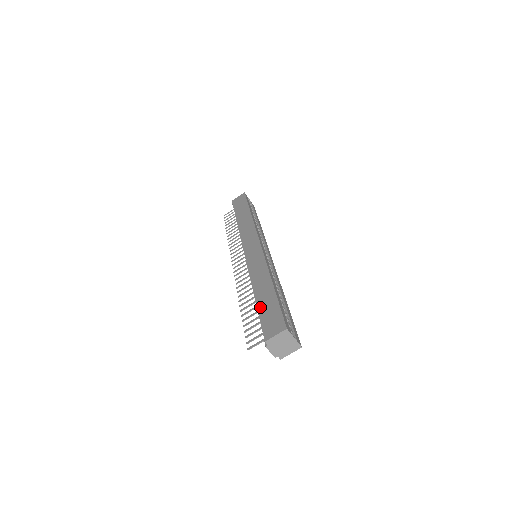
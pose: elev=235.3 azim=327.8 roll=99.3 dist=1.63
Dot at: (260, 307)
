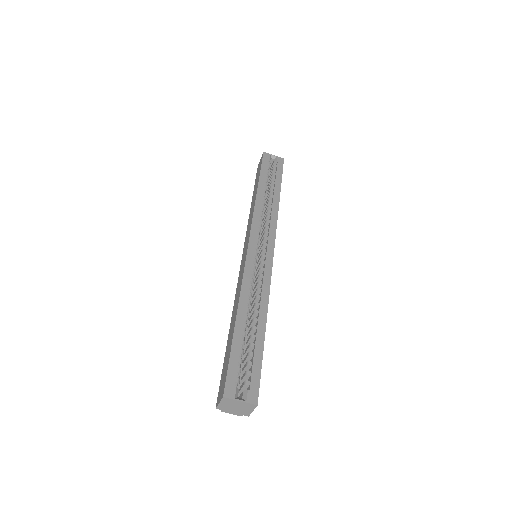
Dot at: (225, 353)
